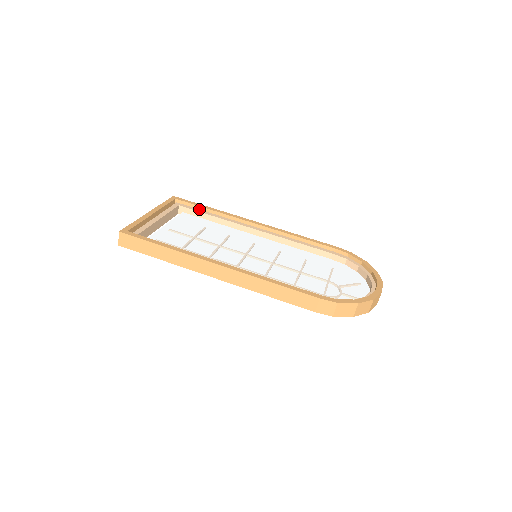
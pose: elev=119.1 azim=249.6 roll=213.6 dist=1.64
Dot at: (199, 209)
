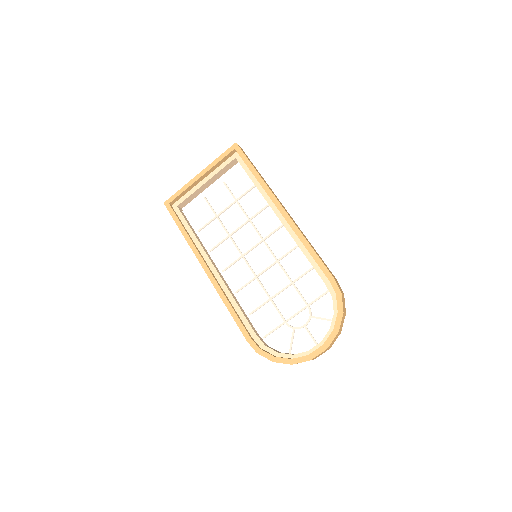
Dot at: (249, 168)
